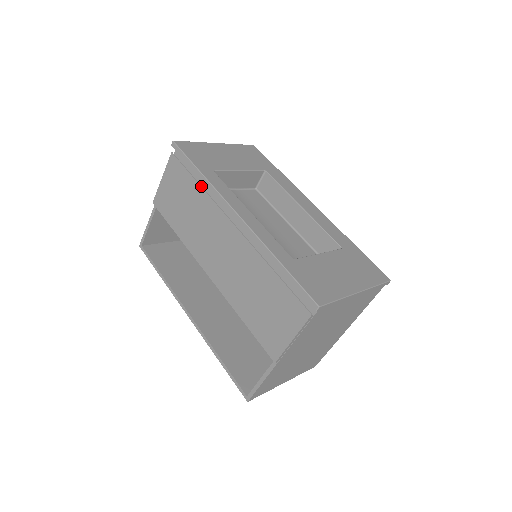
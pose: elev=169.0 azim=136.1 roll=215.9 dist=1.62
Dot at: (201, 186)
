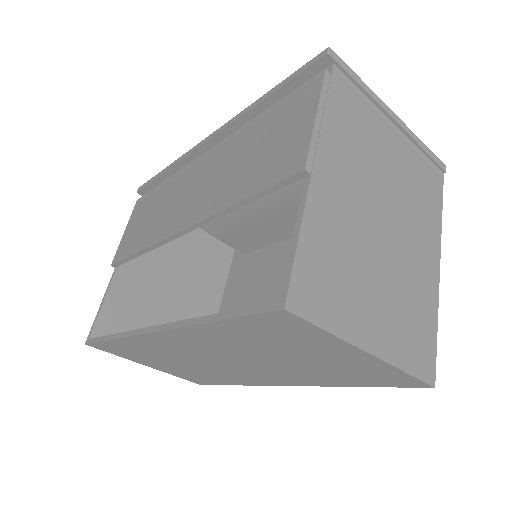
Dot at: (168, 178)
